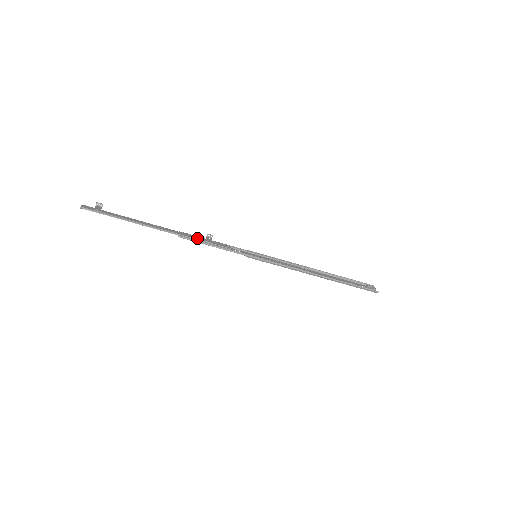
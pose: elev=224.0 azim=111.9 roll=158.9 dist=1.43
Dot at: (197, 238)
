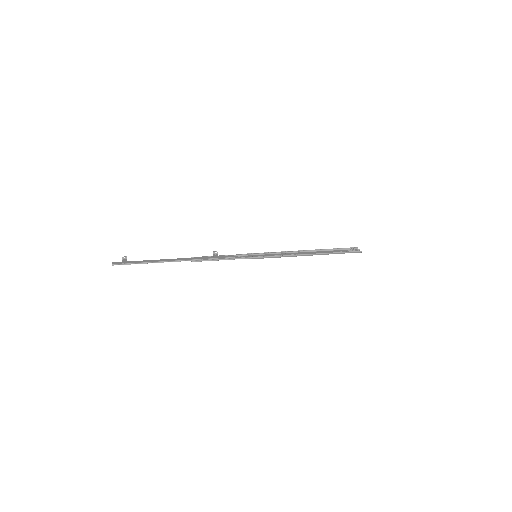
Dot at: (206, 258)
